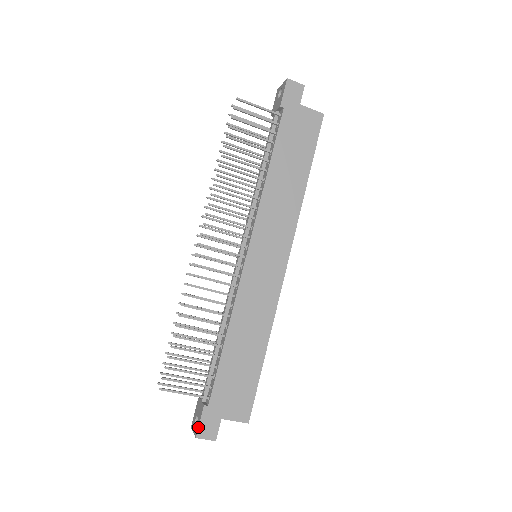
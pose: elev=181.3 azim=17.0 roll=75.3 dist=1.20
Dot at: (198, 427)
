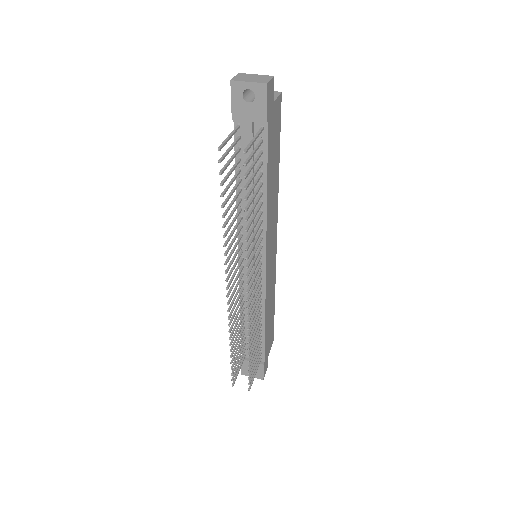
Dot at: (263, 375)
